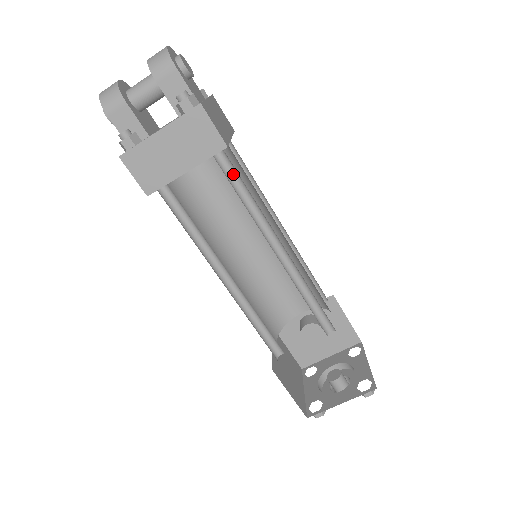
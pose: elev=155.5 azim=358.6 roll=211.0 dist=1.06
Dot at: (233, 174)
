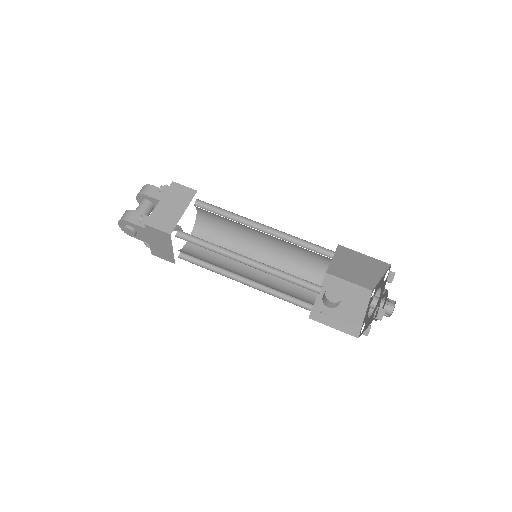
Dot at: (209, 210)
